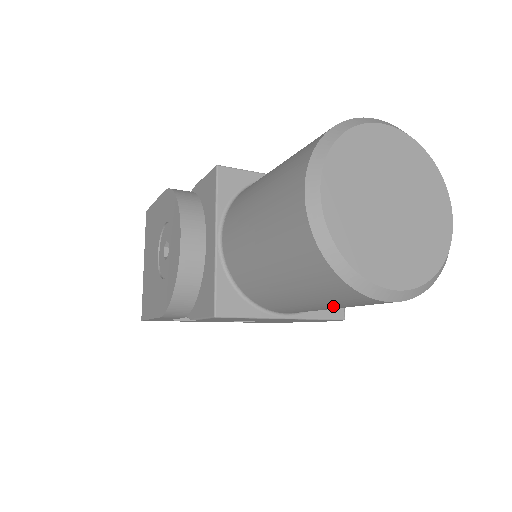
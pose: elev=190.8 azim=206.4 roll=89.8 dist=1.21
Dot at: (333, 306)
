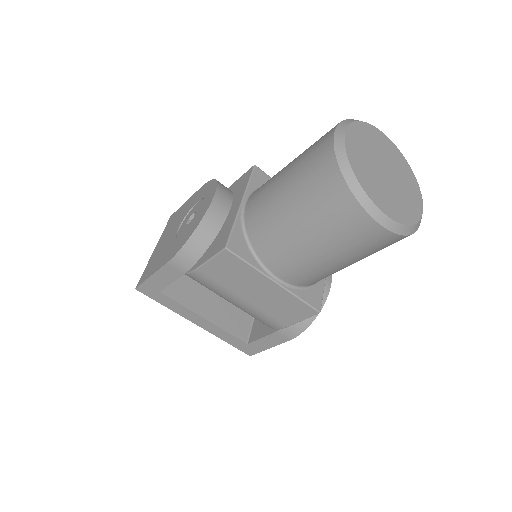
Dot at: (328, 241)
